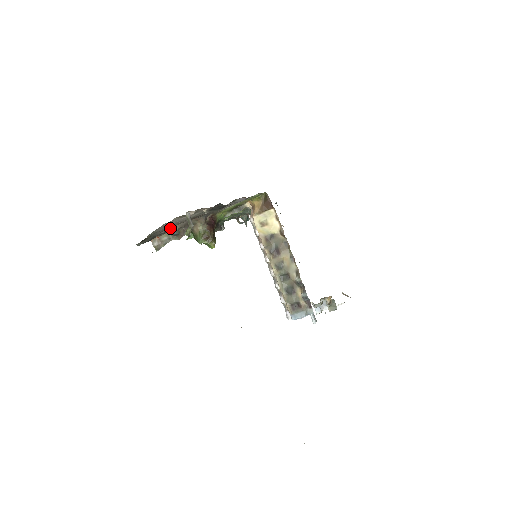
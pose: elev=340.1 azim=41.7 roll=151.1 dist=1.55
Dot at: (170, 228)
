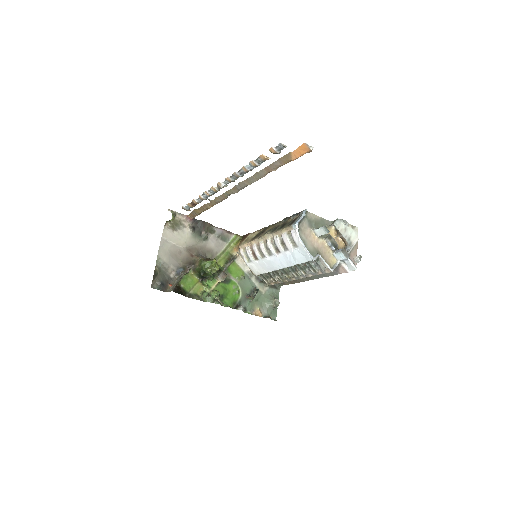
Dot at: (175, 264)
